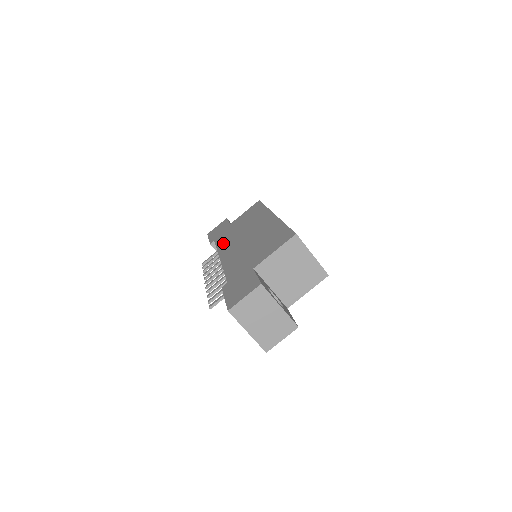
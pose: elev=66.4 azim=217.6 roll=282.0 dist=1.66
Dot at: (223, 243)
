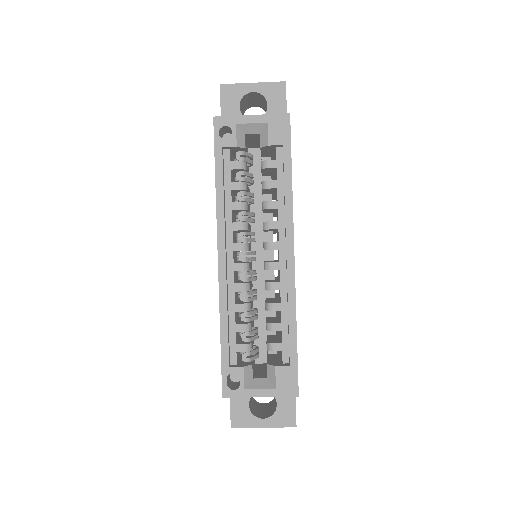
Dot at: occluded
